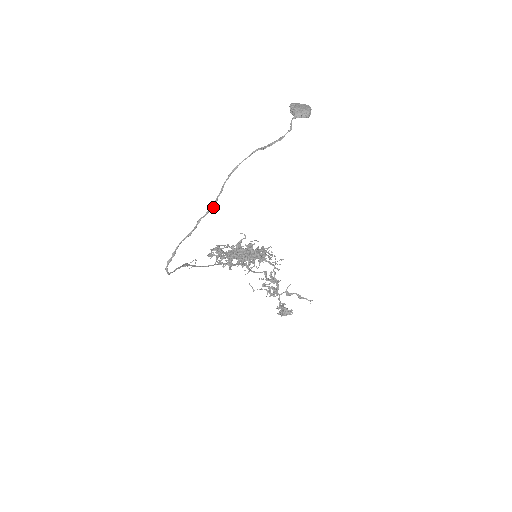
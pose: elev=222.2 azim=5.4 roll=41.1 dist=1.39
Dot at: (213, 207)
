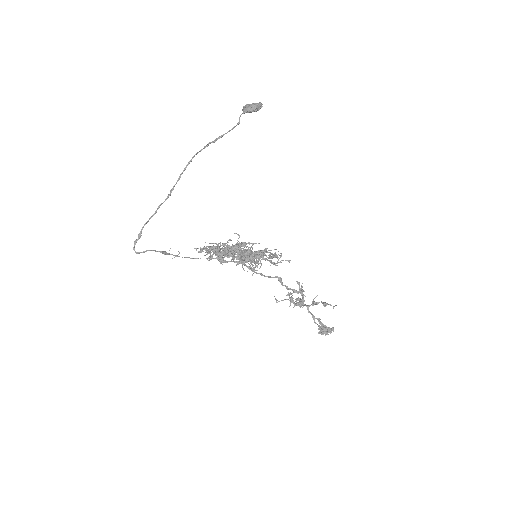
Dot at: (170, 194)
